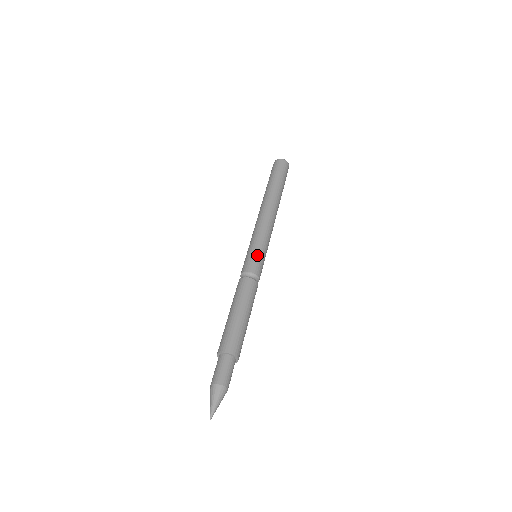
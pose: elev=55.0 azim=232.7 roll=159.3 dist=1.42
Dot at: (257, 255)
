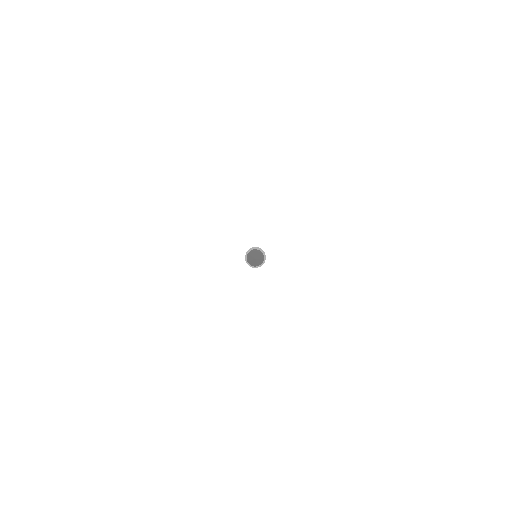
Dot at: occluded
